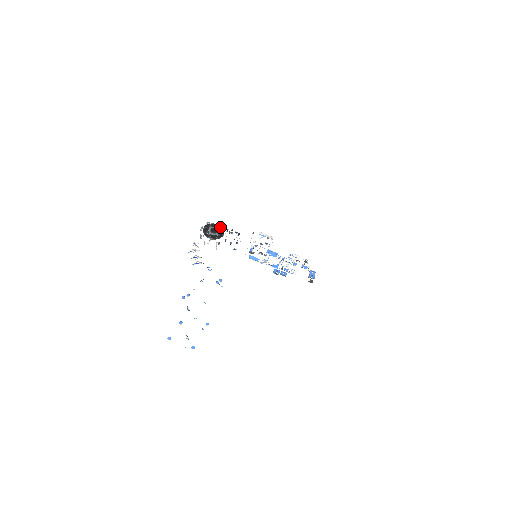
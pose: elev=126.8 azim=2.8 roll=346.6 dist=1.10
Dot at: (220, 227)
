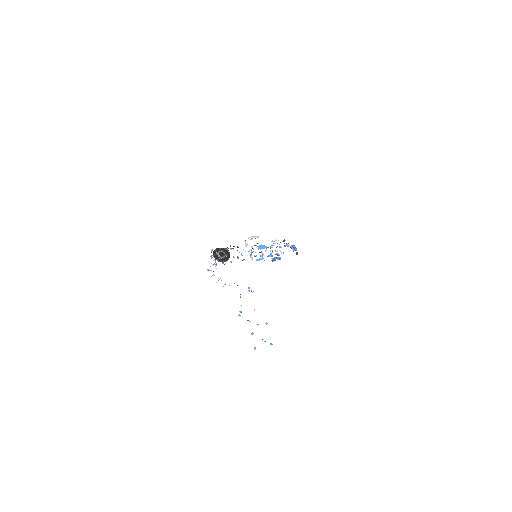
Dot at: (223, 249)
